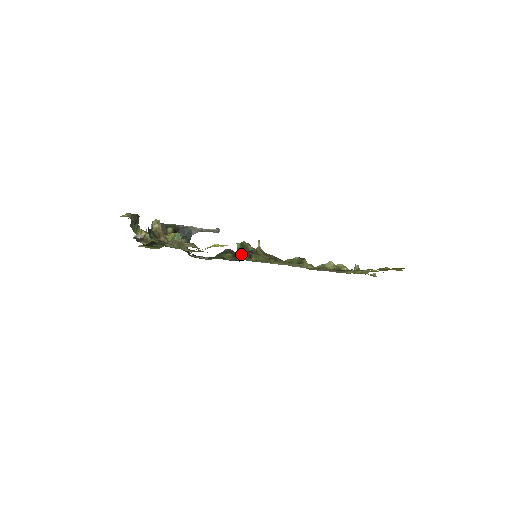
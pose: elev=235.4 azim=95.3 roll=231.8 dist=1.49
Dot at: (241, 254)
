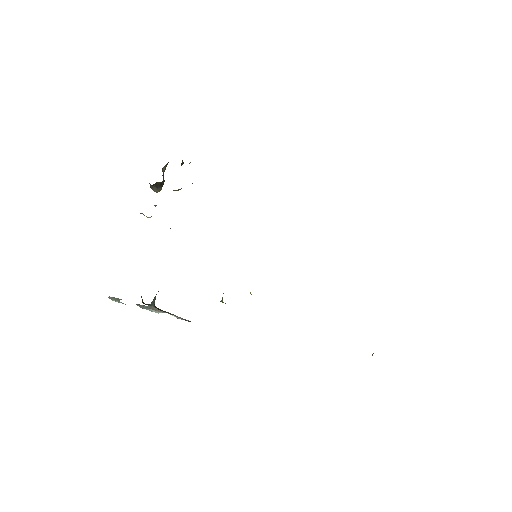
Dot at: occluded
